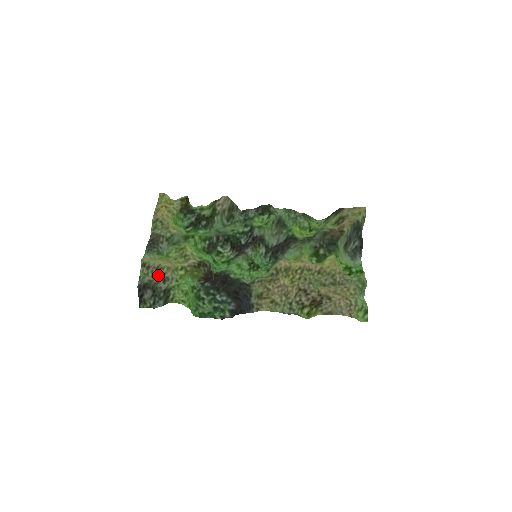
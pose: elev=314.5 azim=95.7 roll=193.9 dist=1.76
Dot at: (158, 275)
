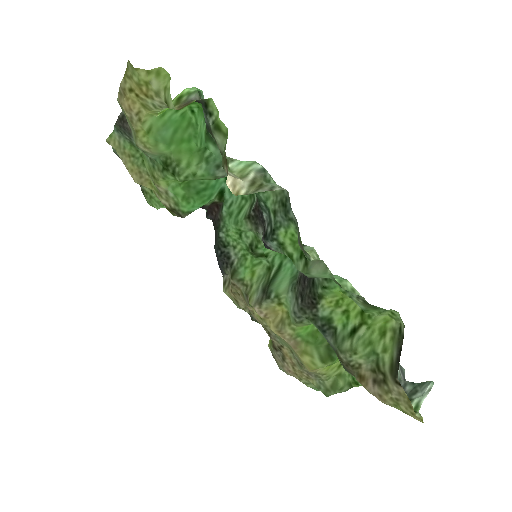
Dot at: occluded
